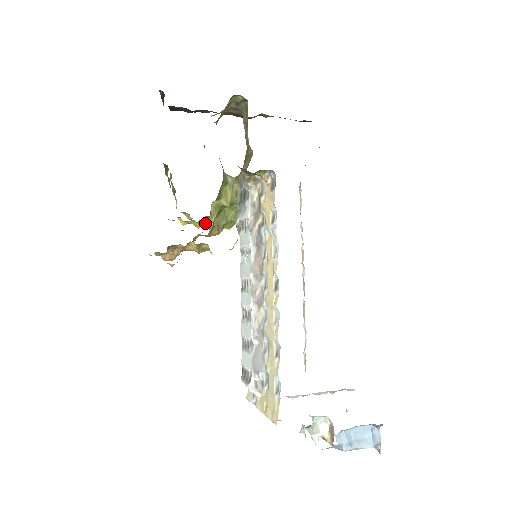
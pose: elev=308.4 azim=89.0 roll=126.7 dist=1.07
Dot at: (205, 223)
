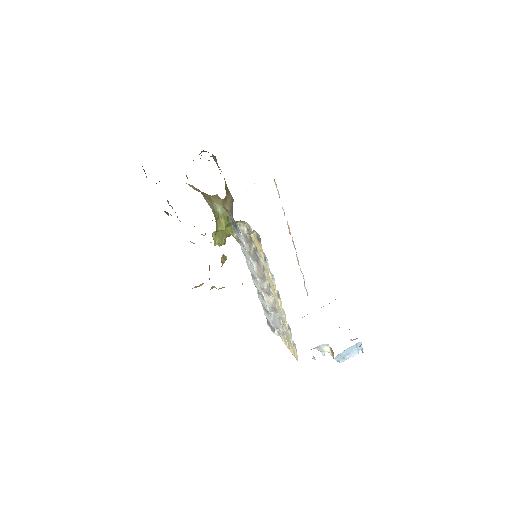
Dot at: occluded
